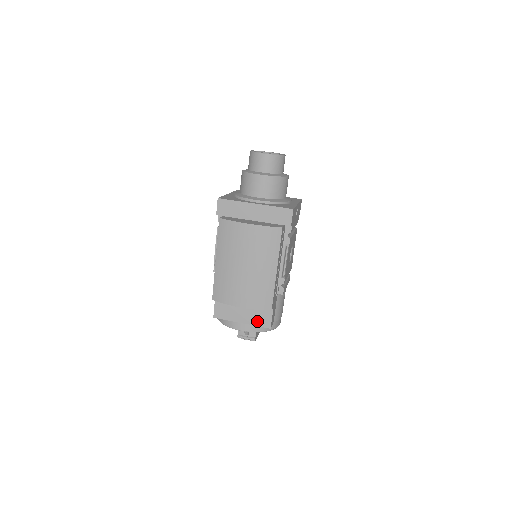
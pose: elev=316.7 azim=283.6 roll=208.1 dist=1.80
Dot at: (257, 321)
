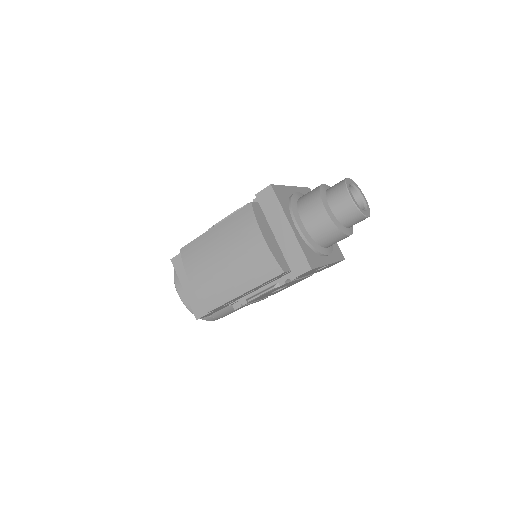
Dot at: (194, 303)
